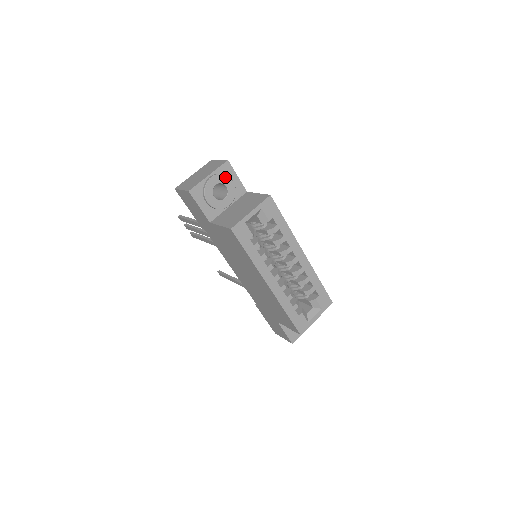
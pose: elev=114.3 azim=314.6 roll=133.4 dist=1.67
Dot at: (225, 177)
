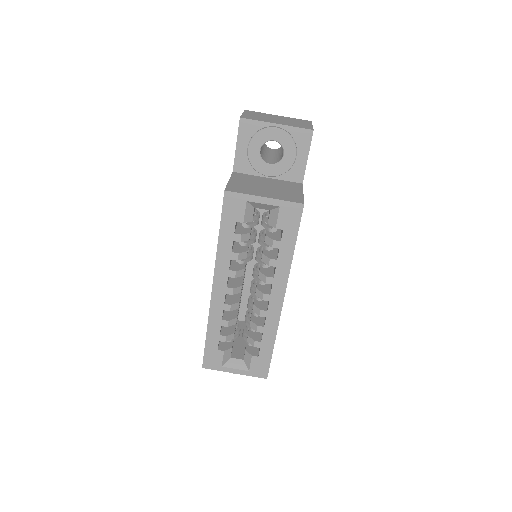
Dot at: (292, 143)
